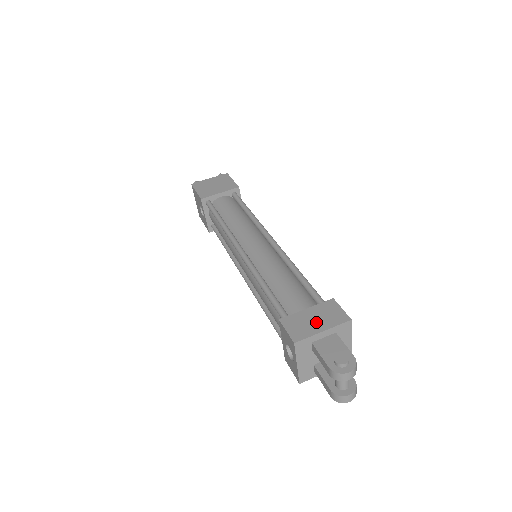
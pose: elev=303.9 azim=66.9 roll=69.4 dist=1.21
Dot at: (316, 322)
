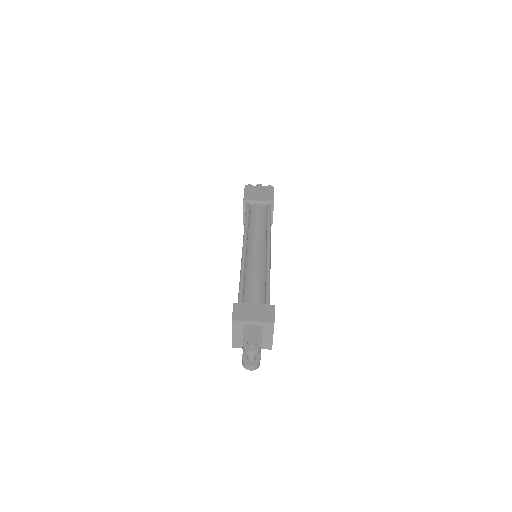
Dot at: (253, 314)
